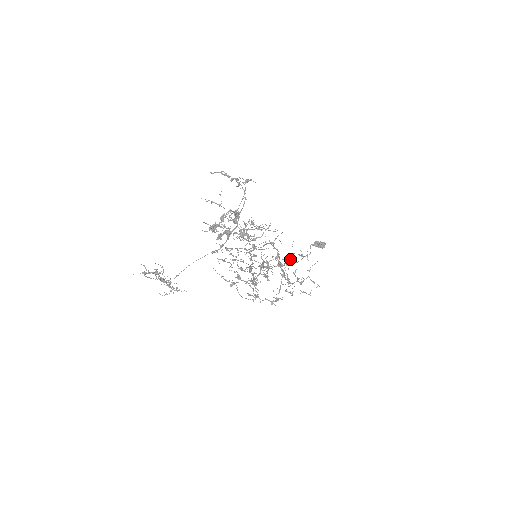
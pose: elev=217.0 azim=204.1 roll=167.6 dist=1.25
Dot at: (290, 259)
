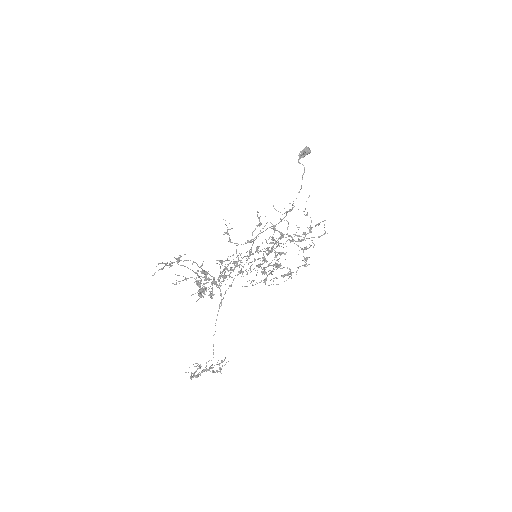
Dot at: occluded
